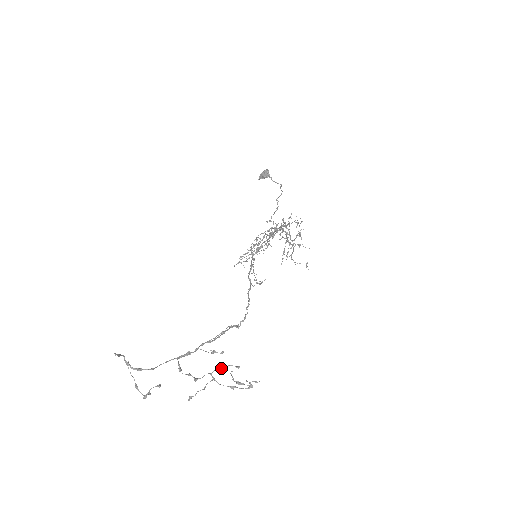
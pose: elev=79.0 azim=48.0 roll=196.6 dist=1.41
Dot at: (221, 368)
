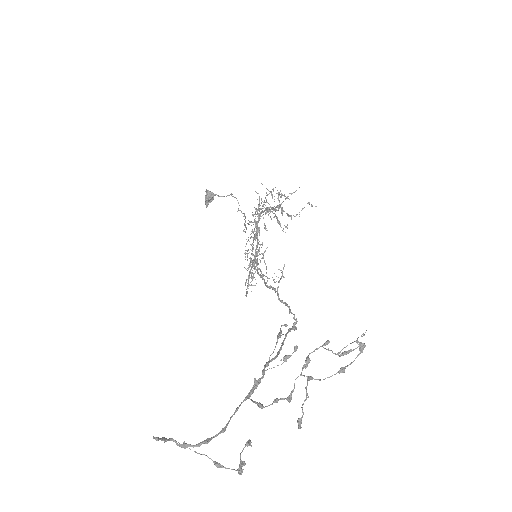
Dot at: (308, 359)
